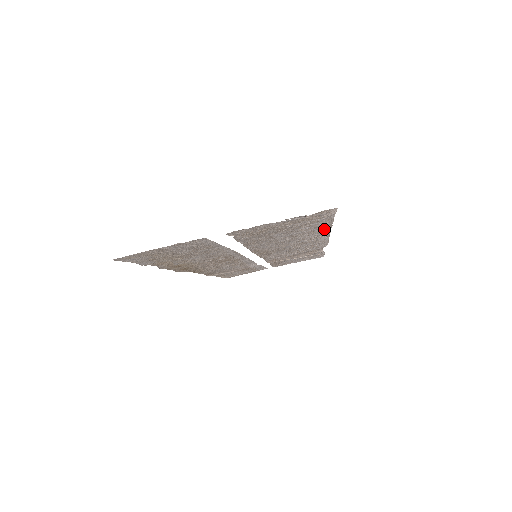
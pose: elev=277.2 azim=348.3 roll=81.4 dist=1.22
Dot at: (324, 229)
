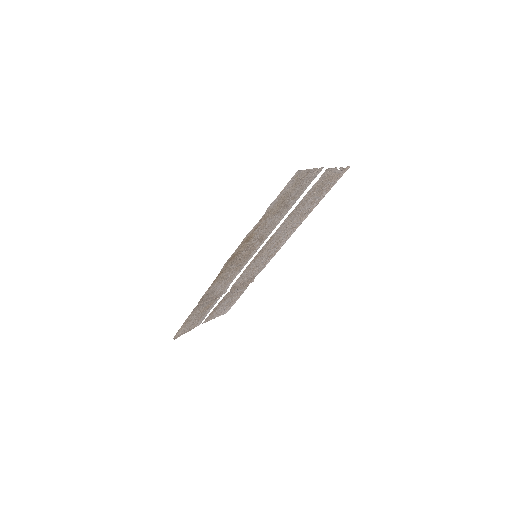
Dot at: (310, 212)
